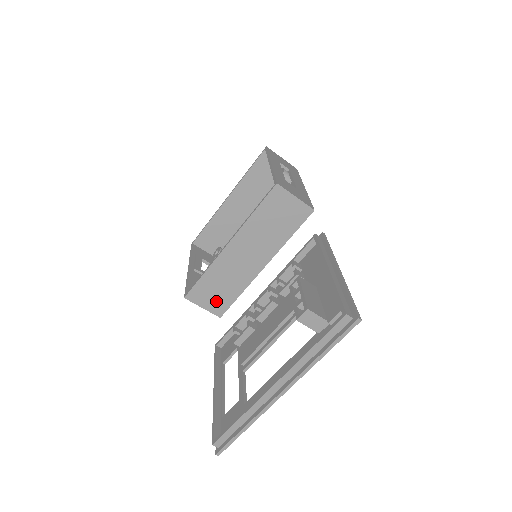
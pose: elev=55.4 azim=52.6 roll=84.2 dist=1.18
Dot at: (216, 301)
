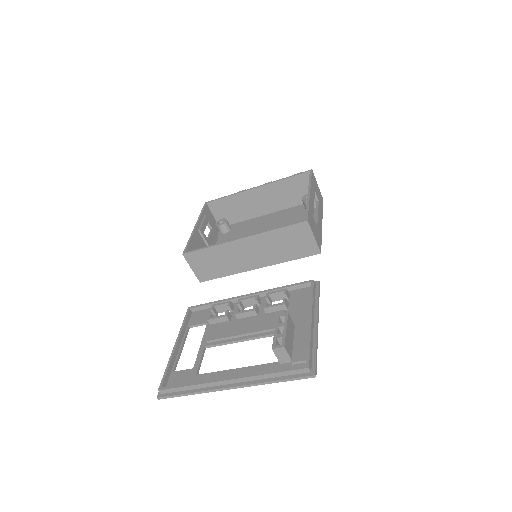
Dot at: (205, 270)
